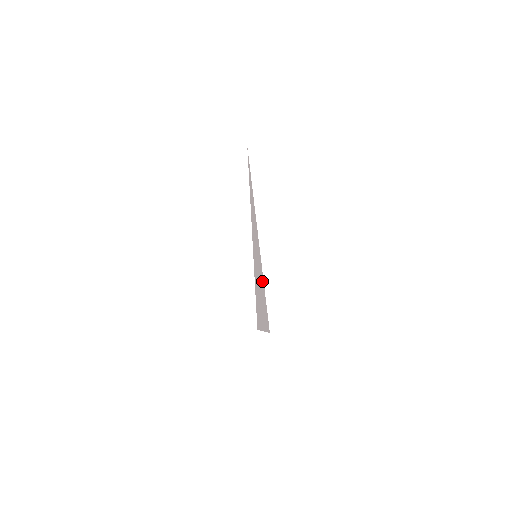
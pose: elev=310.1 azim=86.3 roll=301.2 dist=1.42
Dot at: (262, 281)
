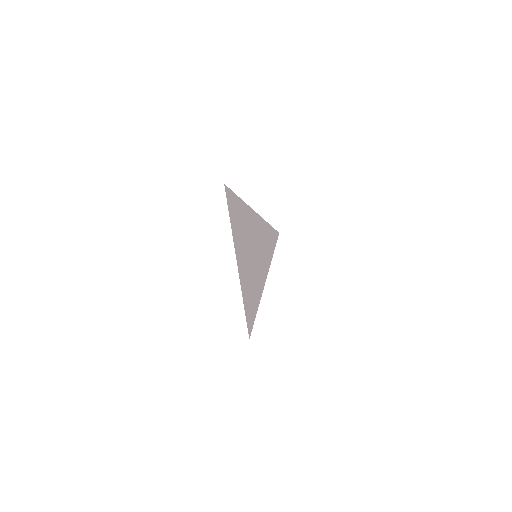
Dot at: (240, 209)
